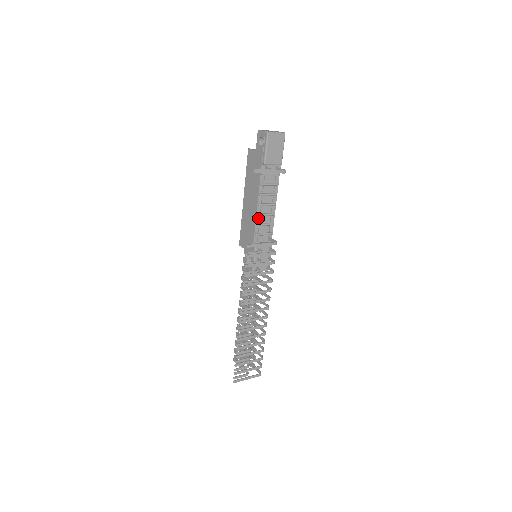
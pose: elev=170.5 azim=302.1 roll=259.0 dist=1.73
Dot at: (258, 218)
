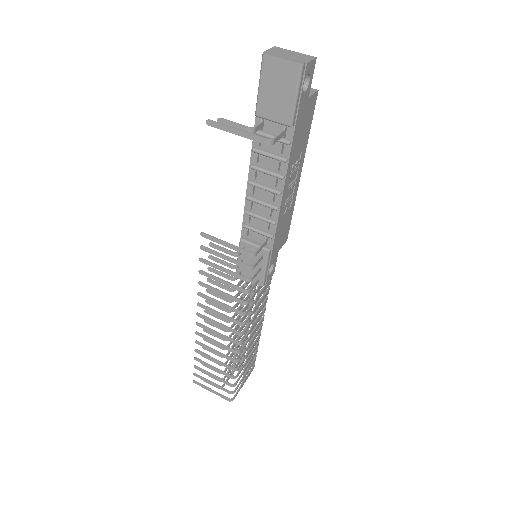
Dot at: (249, 202)
